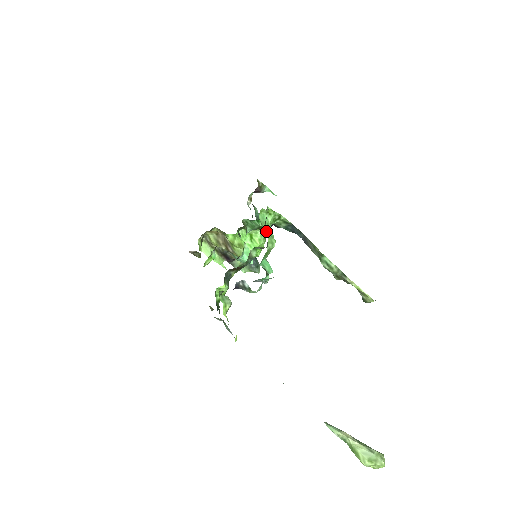
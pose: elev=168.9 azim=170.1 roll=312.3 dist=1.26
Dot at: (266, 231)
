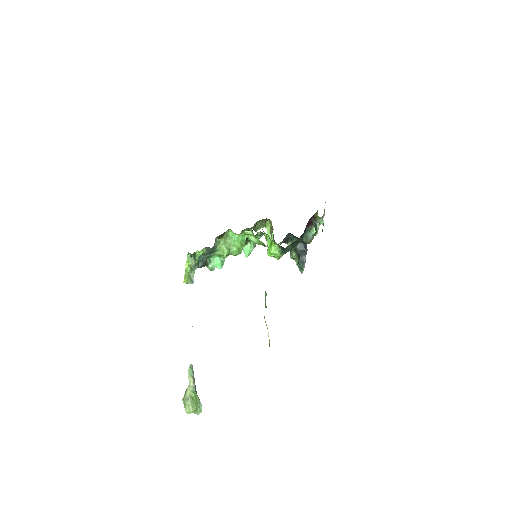
Dot at: (224, 243)
